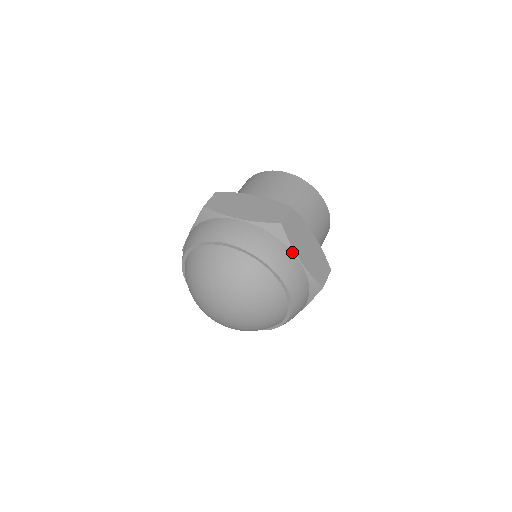
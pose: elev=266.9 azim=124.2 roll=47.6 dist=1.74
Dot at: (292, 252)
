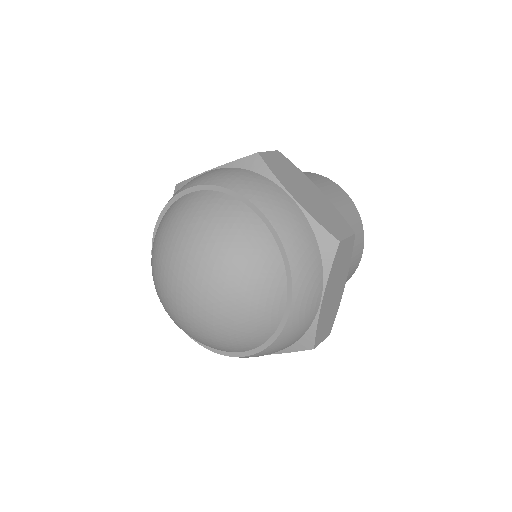
Dot at: (278, 186)
